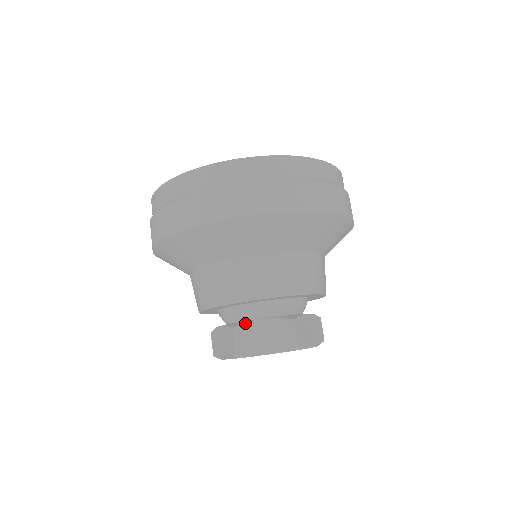
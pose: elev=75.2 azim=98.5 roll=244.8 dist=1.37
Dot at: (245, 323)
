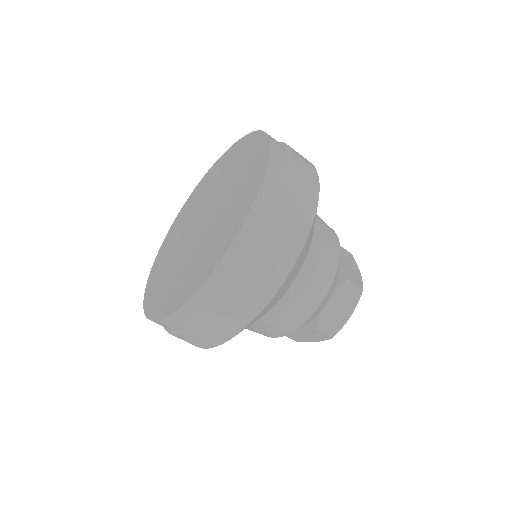
Dot at: (320, 316)
